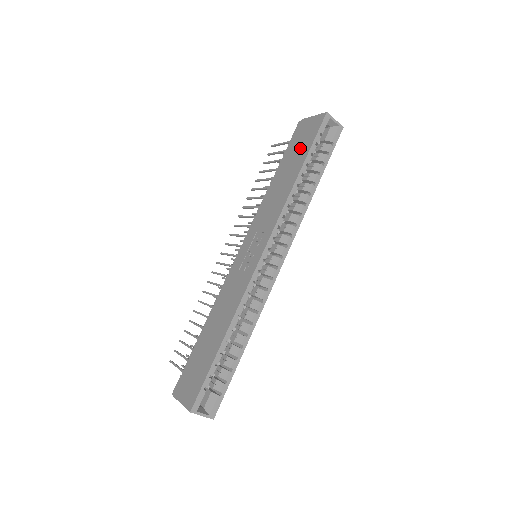
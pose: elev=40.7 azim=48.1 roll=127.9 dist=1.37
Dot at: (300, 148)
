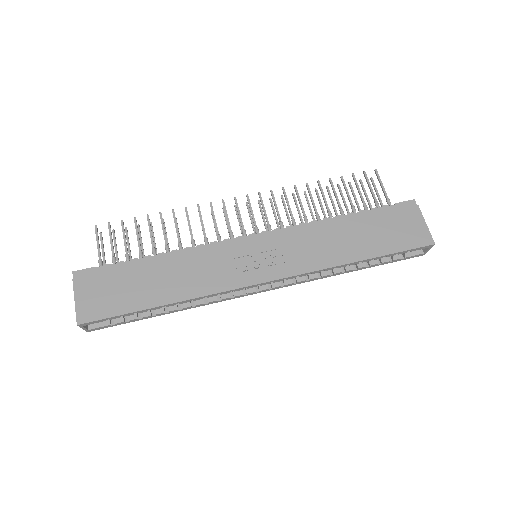
Dot at: (387, 236)
